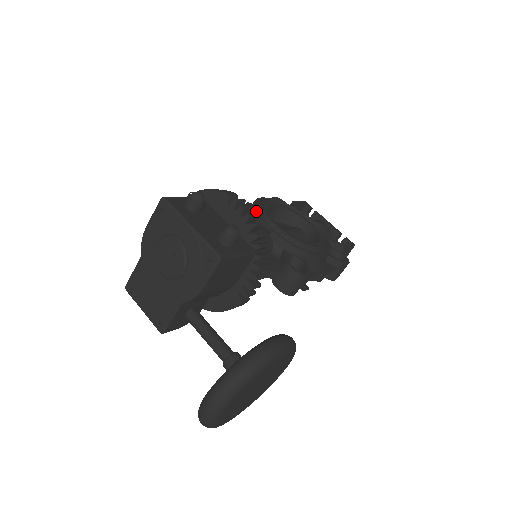
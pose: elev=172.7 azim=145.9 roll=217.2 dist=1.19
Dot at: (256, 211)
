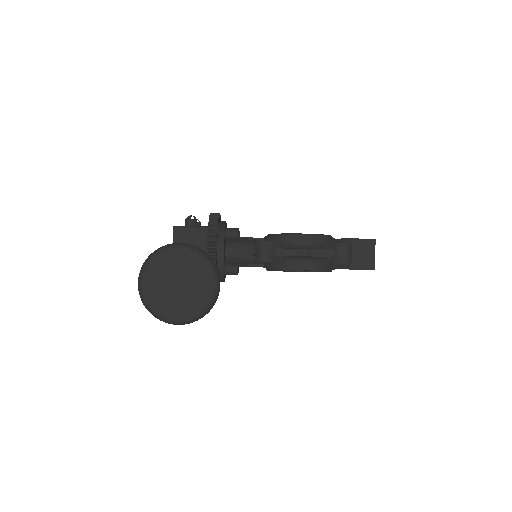
Dot at: occluded
